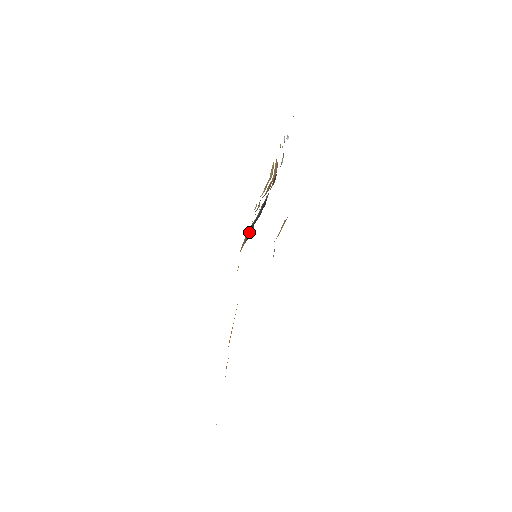
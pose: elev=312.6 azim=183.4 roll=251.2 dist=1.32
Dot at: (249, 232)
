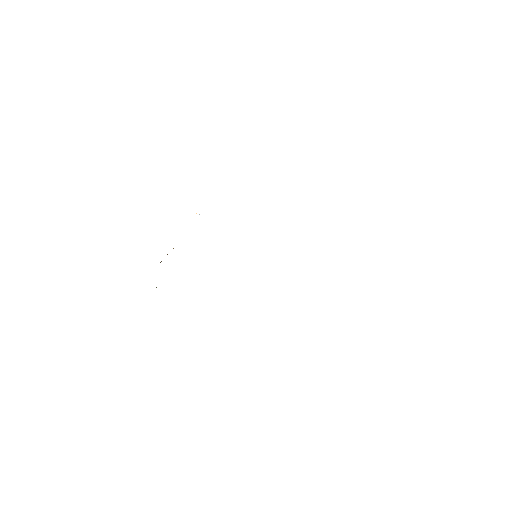
Dot at: occluded
